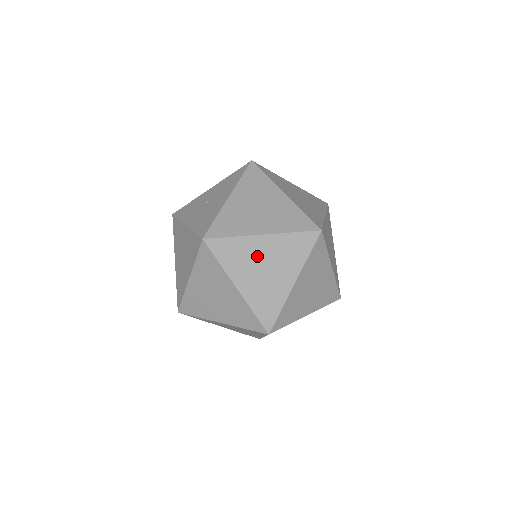
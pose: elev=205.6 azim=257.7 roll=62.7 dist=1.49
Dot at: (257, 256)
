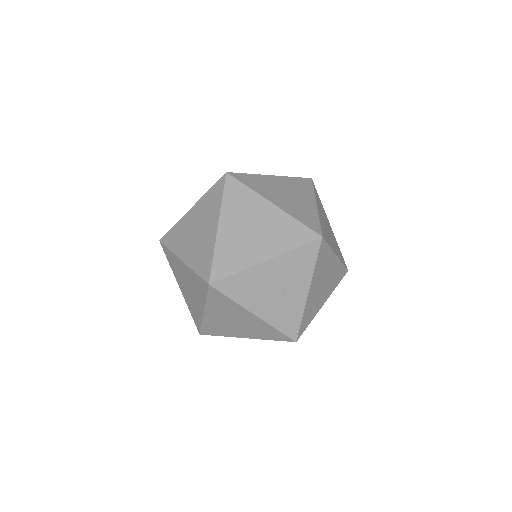
Dot at: (183, 274)
